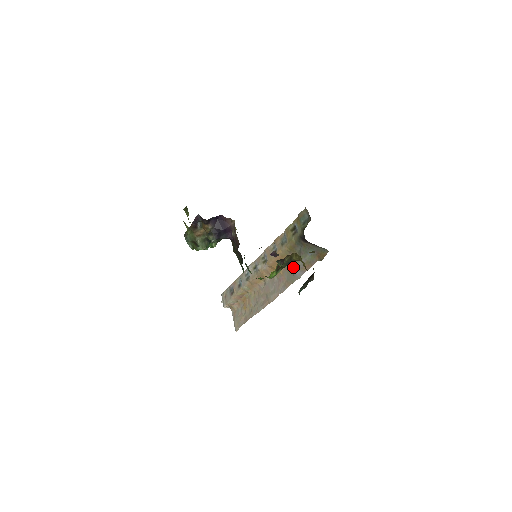
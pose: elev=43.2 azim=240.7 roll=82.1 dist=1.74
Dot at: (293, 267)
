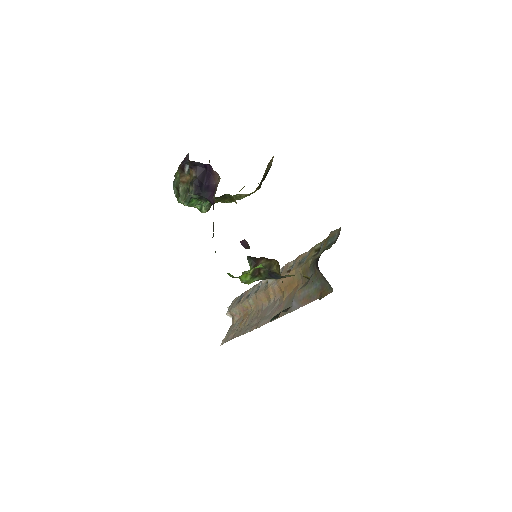
Dot at: (295, 295)
